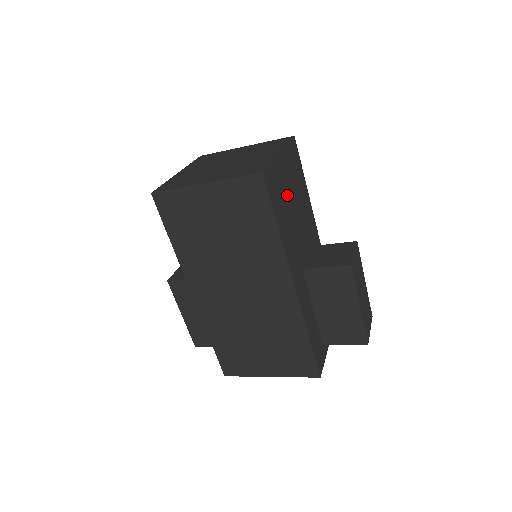
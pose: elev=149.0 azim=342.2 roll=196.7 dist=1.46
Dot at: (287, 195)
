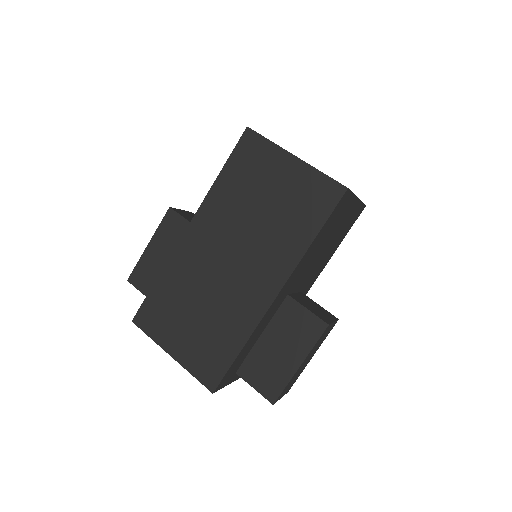
Dot at: (333, 230)
